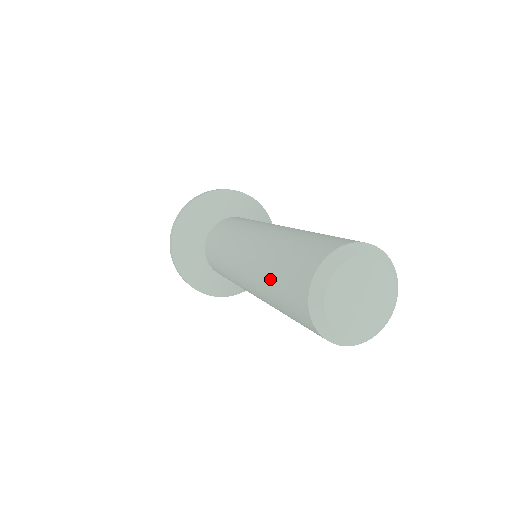
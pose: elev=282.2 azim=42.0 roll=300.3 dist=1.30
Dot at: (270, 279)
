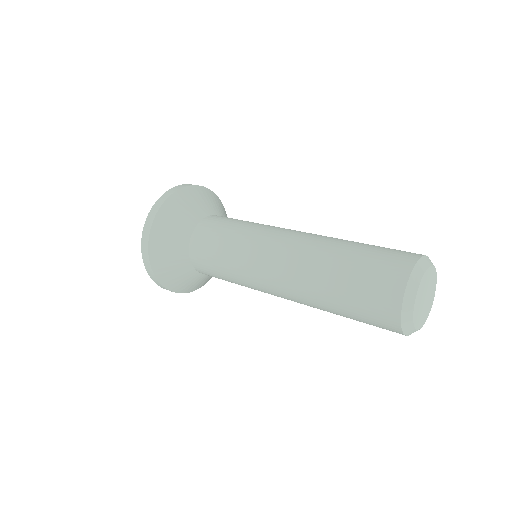
Dot at: occluded
